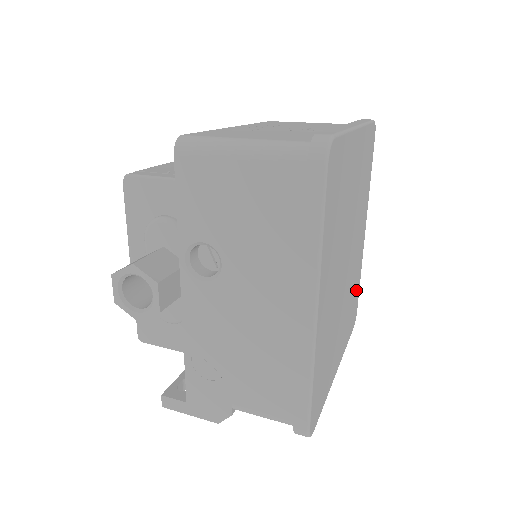
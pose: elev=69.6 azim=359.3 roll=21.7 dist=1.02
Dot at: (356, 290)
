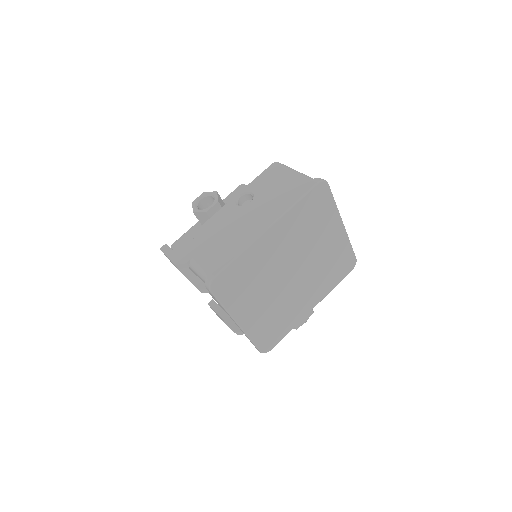
Dot at: (282, 327)
